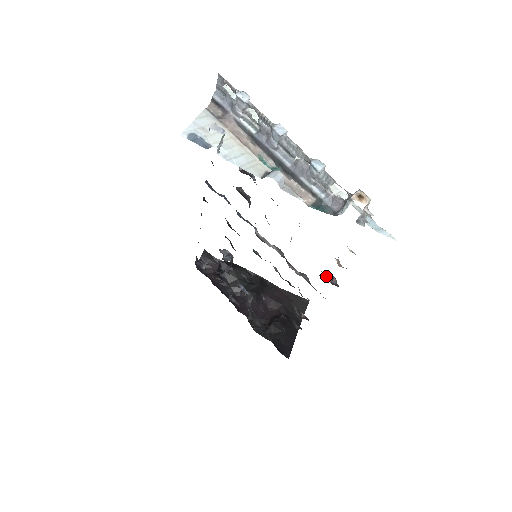
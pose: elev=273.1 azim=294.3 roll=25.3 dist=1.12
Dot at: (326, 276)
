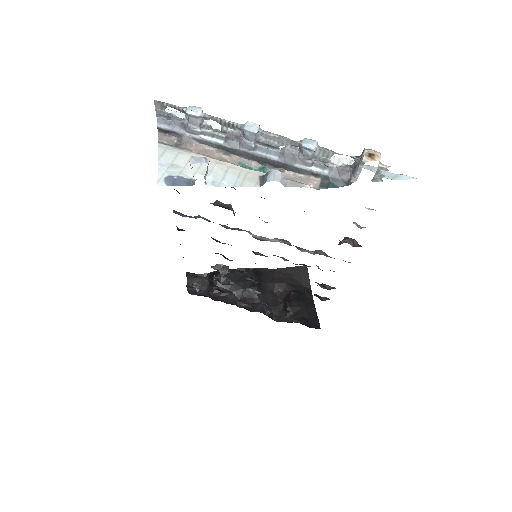
Dot at: occluded
